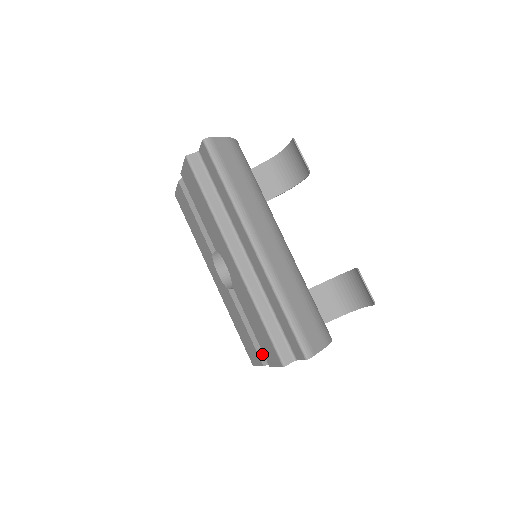
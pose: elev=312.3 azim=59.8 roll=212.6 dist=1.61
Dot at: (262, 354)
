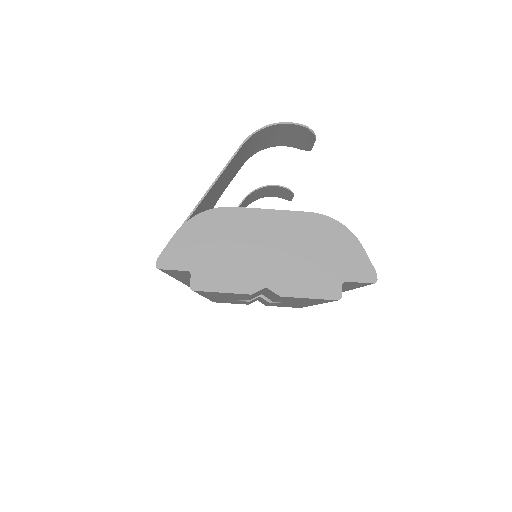
Dot at: occluded
